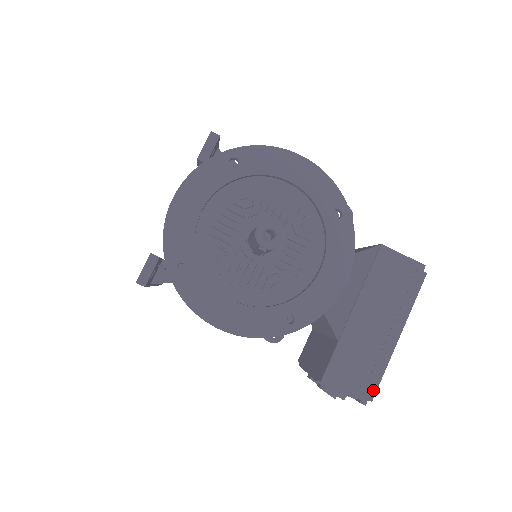
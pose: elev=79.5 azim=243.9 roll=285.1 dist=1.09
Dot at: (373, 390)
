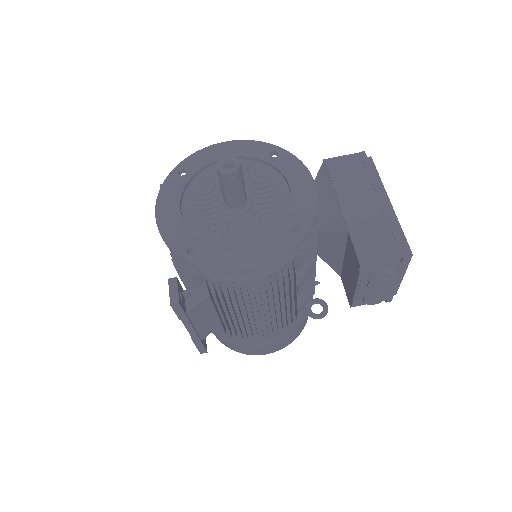
Dot at: (406, 247)
